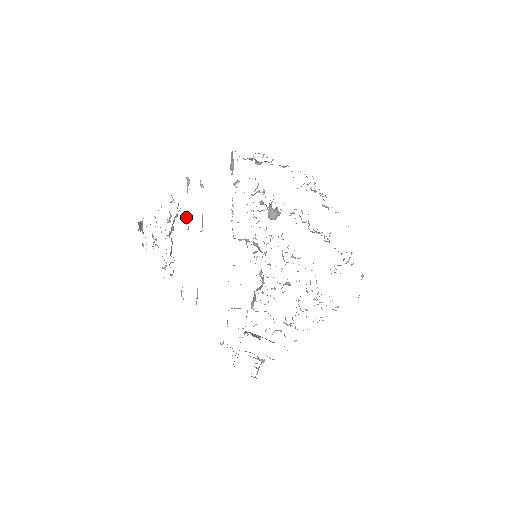
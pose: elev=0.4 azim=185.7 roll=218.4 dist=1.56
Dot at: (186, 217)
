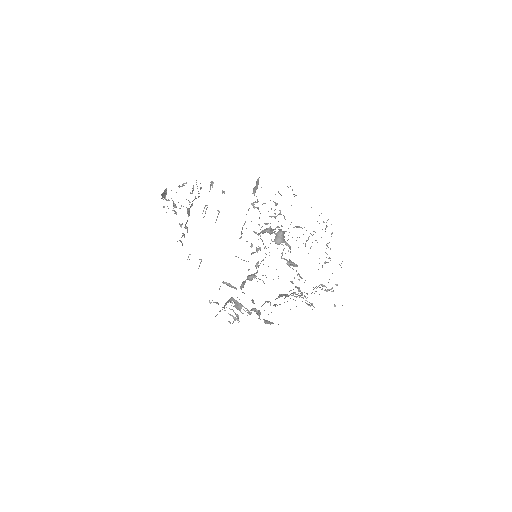
Dot at: (204, 207)
